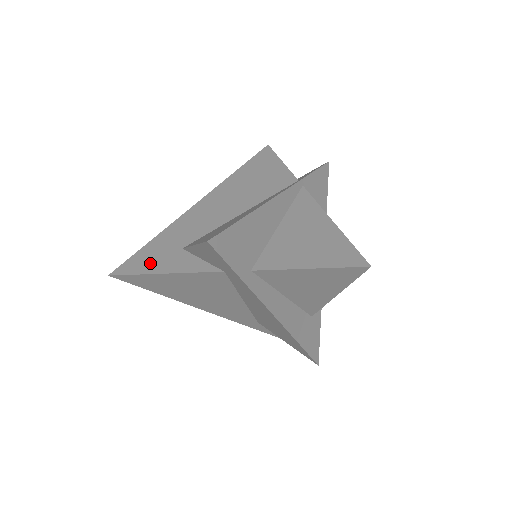
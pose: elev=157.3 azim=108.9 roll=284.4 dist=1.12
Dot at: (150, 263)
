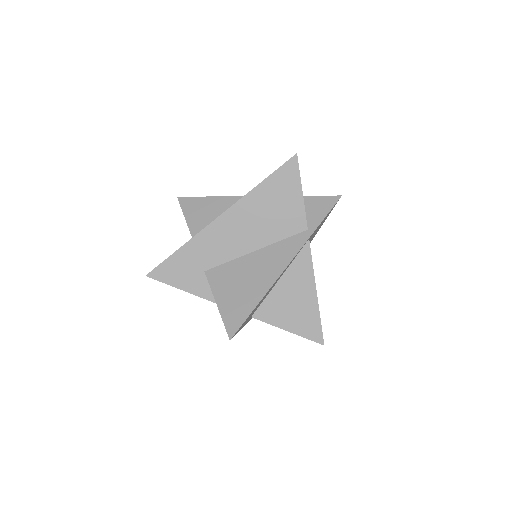
Dot at: (179, 277)
